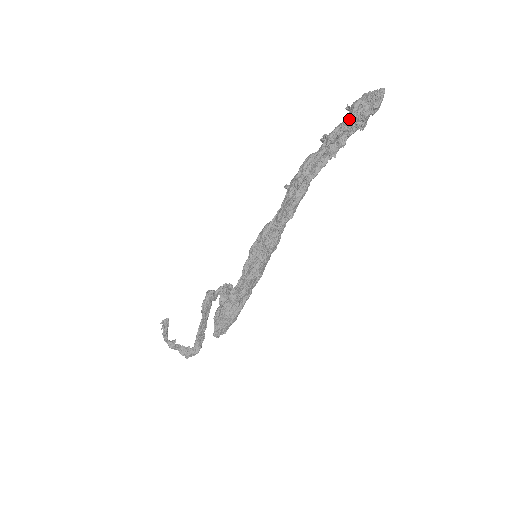
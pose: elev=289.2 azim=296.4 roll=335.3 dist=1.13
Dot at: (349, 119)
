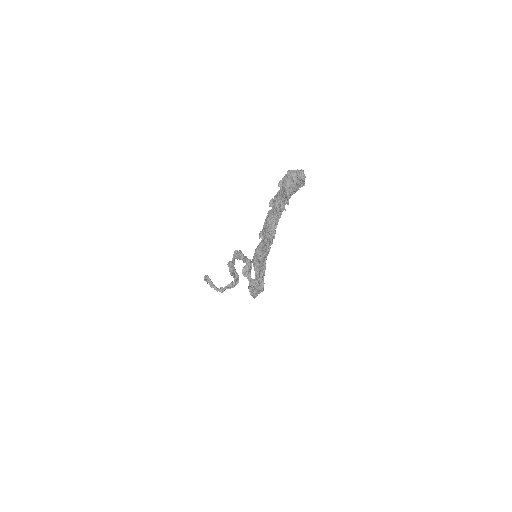
Dot at: occluded
